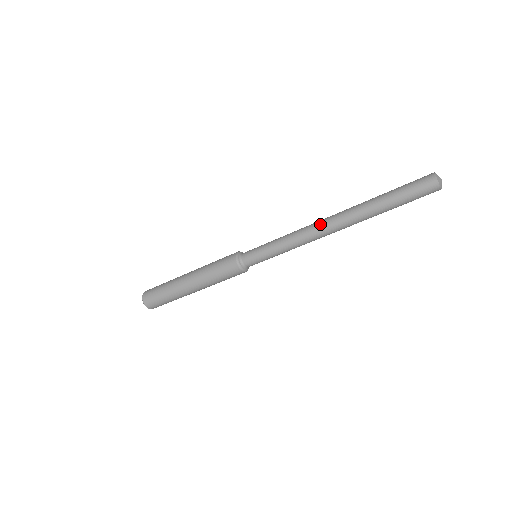
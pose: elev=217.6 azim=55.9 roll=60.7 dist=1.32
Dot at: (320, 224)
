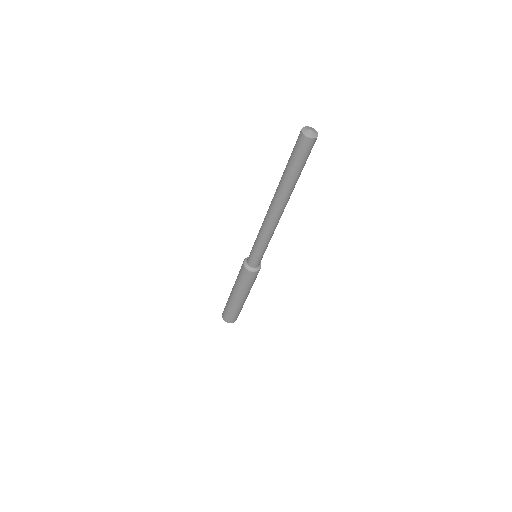
Dot at: (267, 211)
